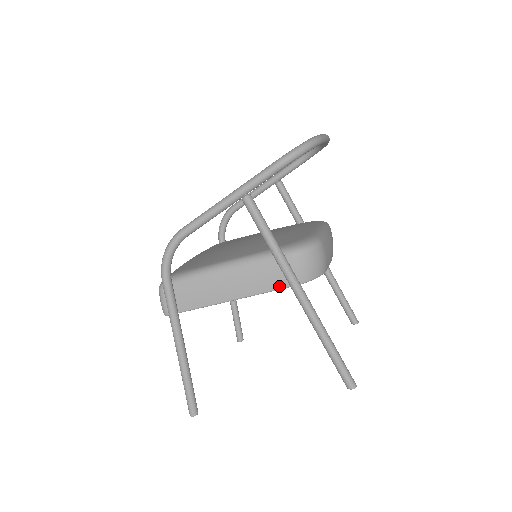
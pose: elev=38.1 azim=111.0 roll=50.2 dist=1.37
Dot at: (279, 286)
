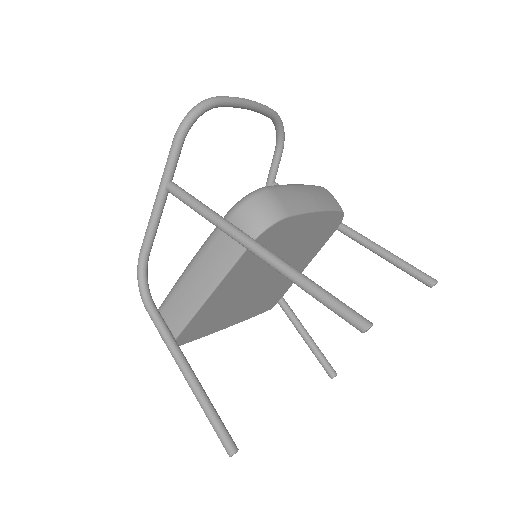
Dot at: (237, 254)
